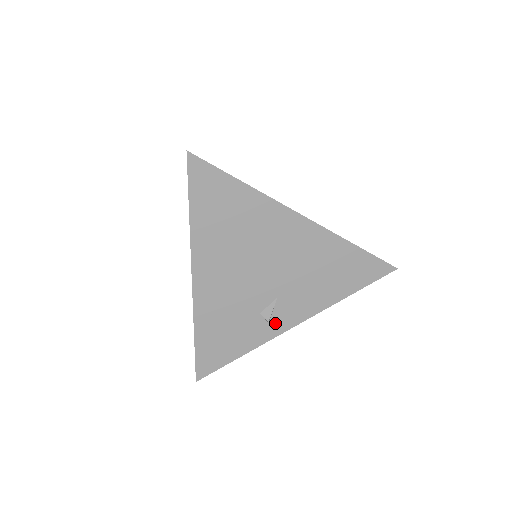
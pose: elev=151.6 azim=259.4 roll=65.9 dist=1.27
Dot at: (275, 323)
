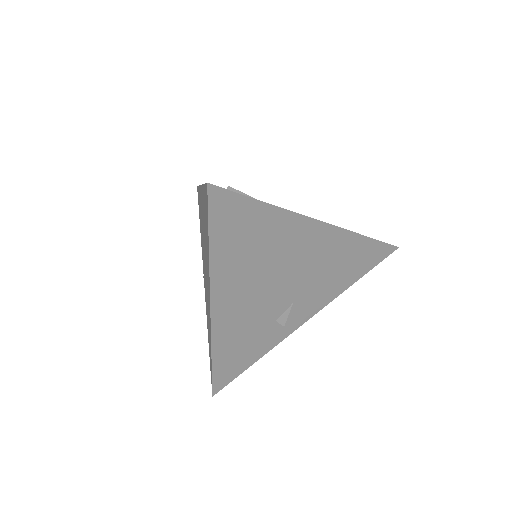
Dot at: (289, 325)
